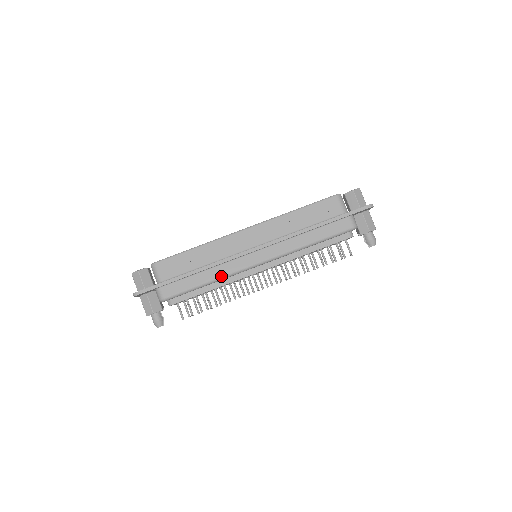
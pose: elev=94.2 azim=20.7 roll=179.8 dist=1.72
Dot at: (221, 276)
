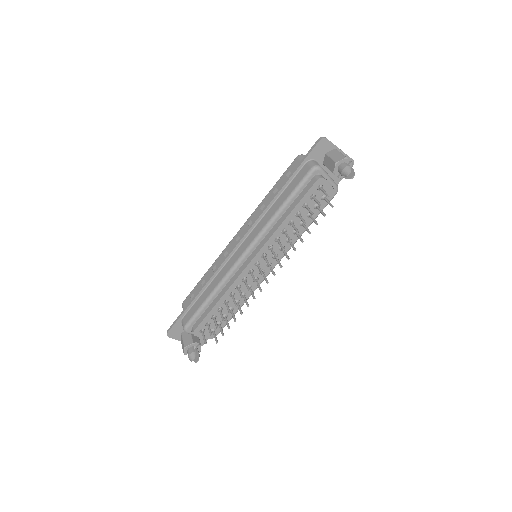
Dot at: (218, 283)
